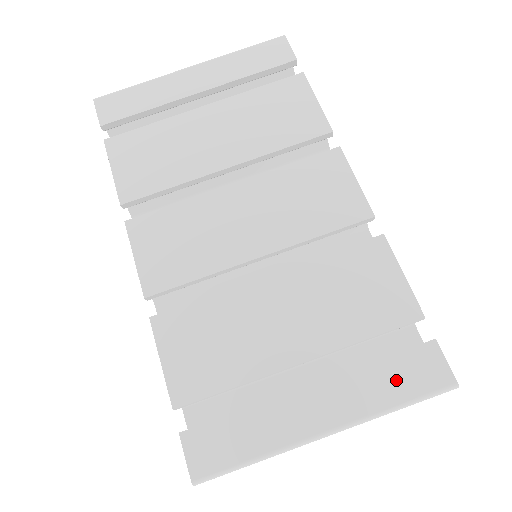
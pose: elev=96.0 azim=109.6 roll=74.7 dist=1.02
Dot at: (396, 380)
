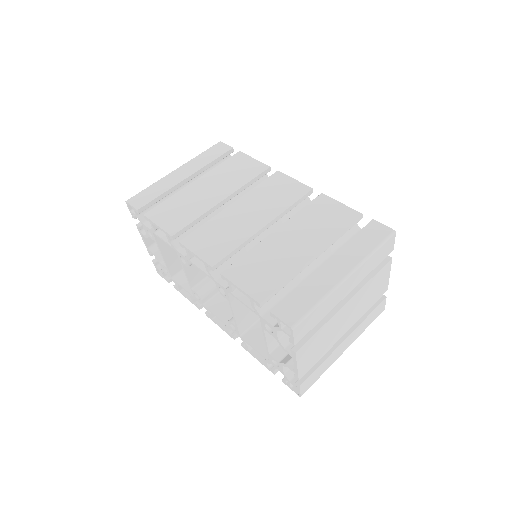
Dot at: (366, 241)
